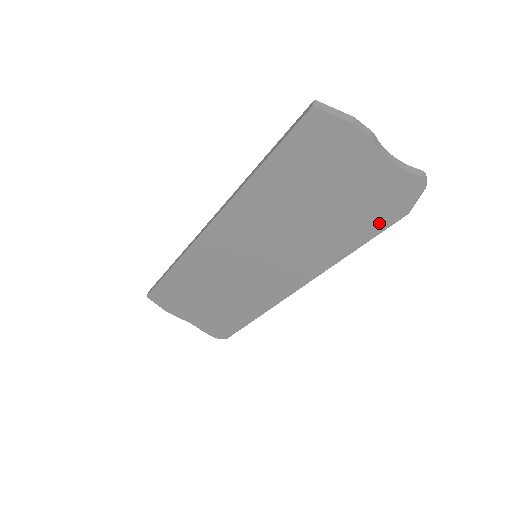
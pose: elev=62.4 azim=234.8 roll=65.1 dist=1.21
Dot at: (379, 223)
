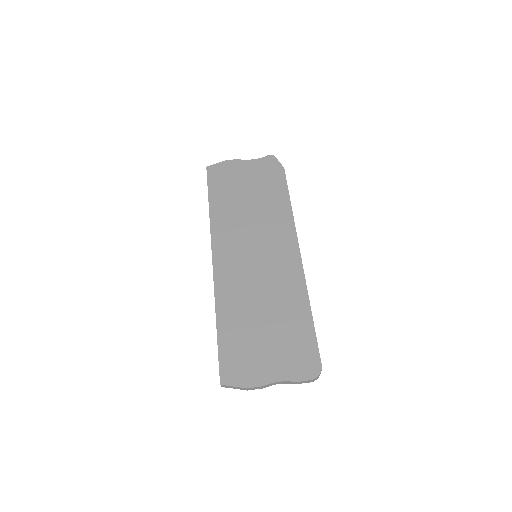
Dot at: (280, 181)
